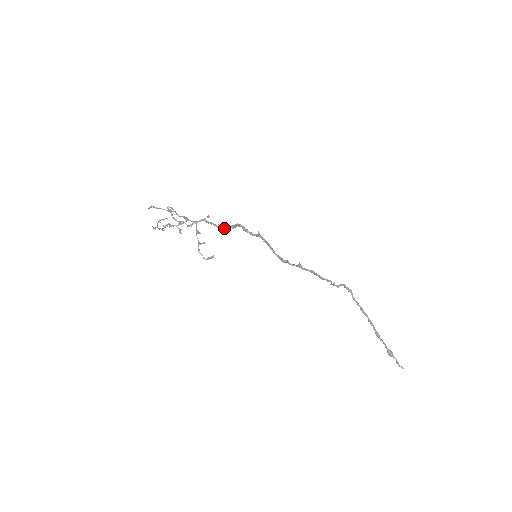
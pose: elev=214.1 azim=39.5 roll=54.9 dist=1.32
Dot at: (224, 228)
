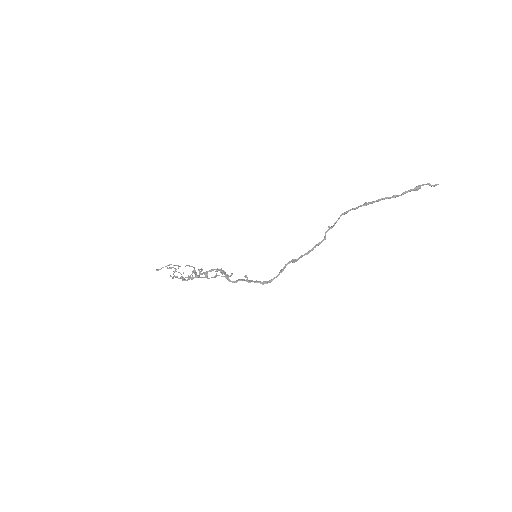
Dot at: (218, 270)
